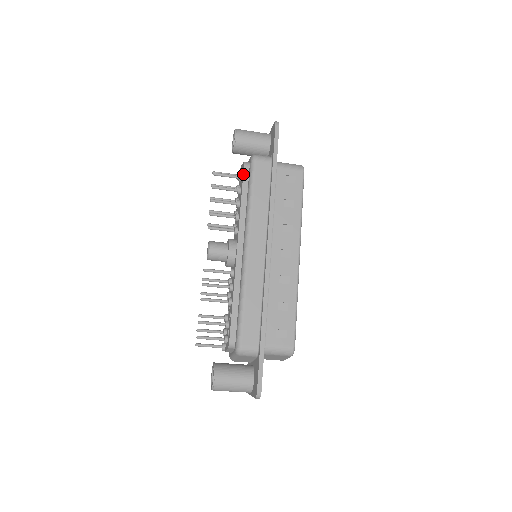
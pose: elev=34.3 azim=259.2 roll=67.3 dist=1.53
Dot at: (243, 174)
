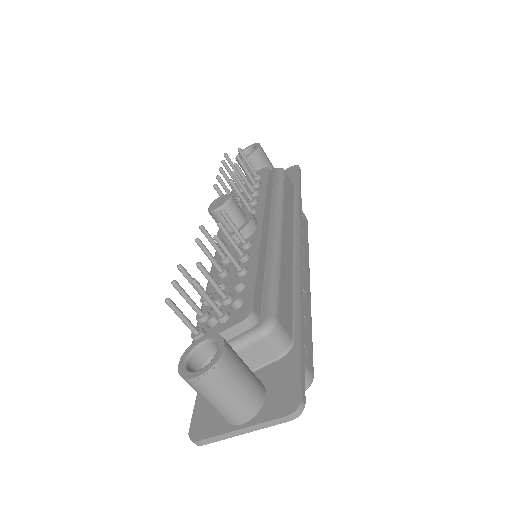
Dot at: (268, 173)
